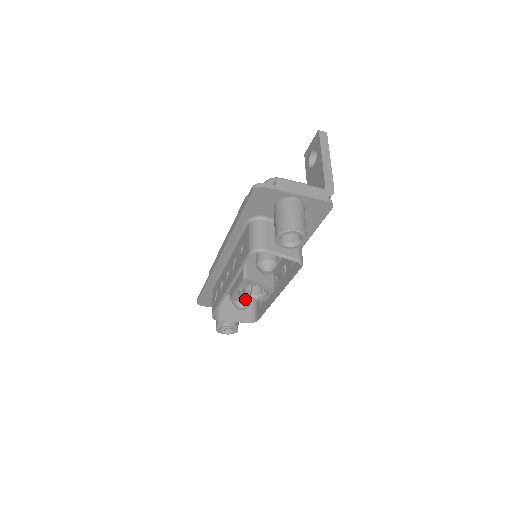
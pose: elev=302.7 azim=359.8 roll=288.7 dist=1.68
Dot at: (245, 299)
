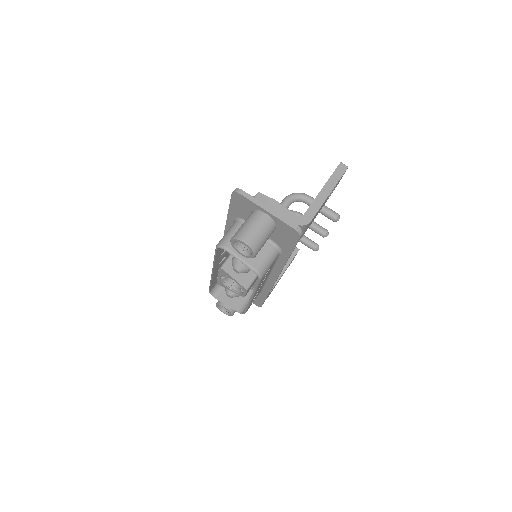
Dot at: (228, 288)
